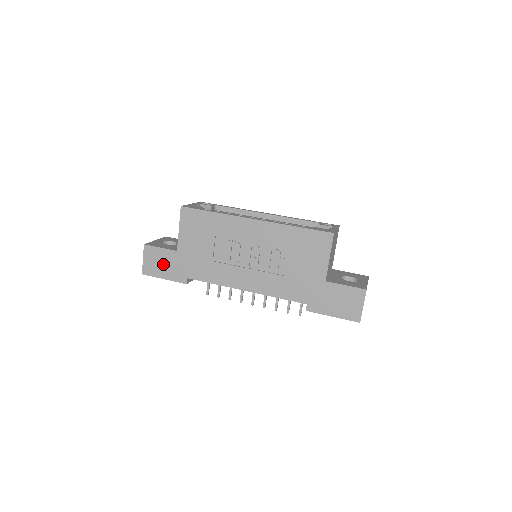
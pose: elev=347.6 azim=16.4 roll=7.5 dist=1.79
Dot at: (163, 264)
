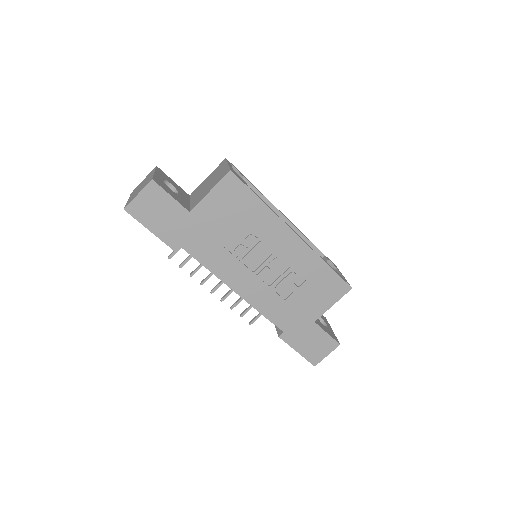
Dot at: (161, 215)
